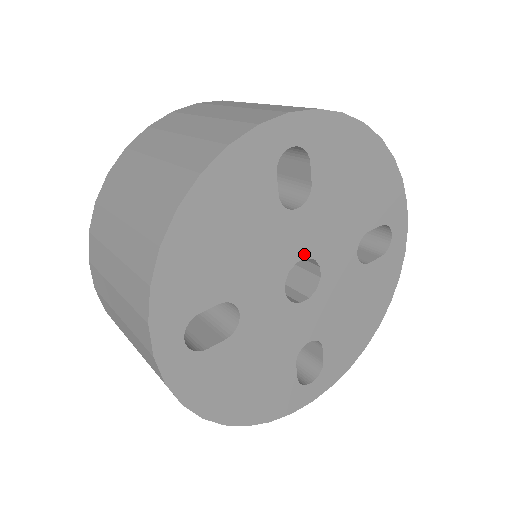
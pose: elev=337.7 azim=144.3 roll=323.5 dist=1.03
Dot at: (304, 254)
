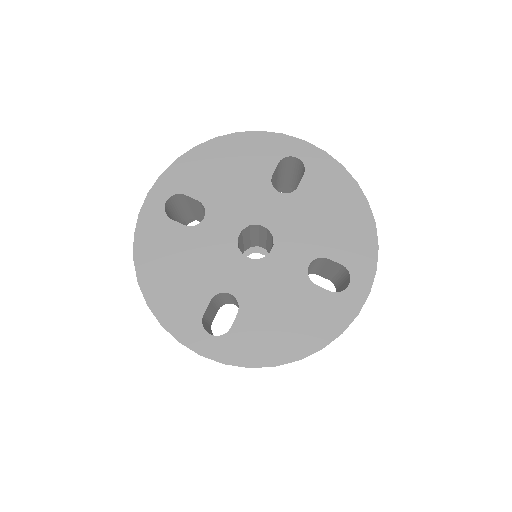
Dot at: (267, 224)
